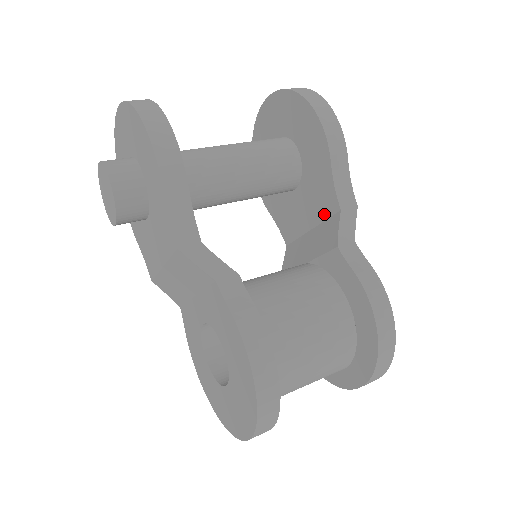
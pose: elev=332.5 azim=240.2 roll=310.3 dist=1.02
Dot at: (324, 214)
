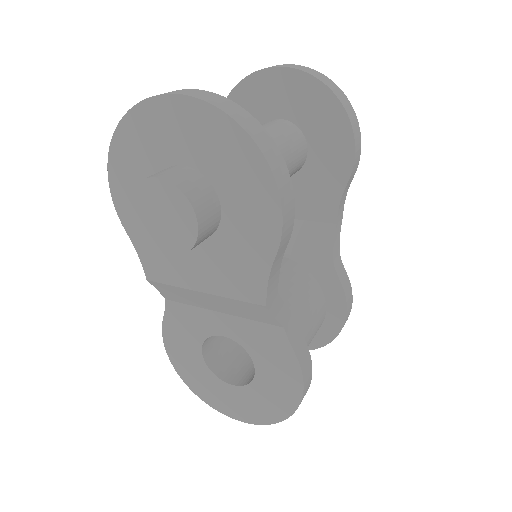
Dot at: (313, 216)
